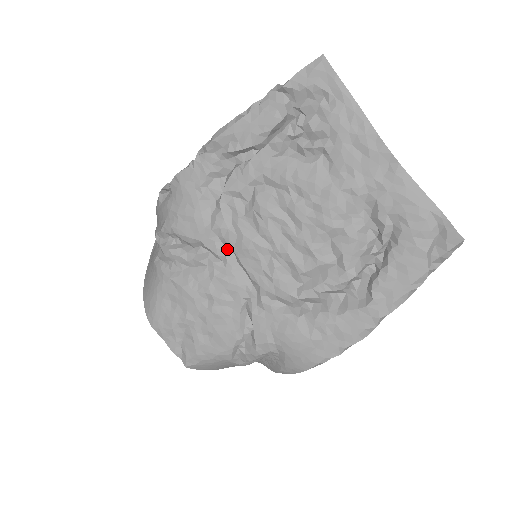
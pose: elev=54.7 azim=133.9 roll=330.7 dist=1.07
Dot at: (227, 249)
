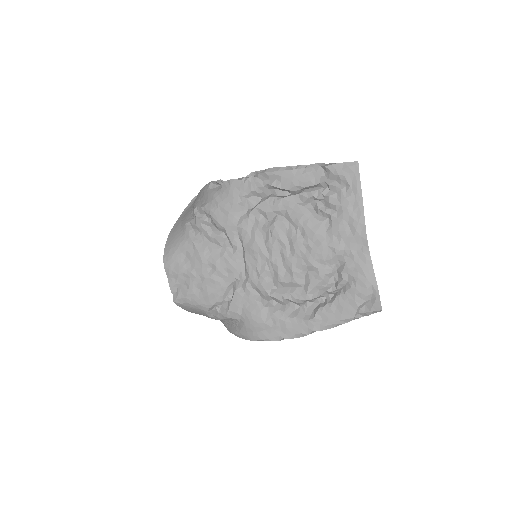
Dot at: (240, 243)
